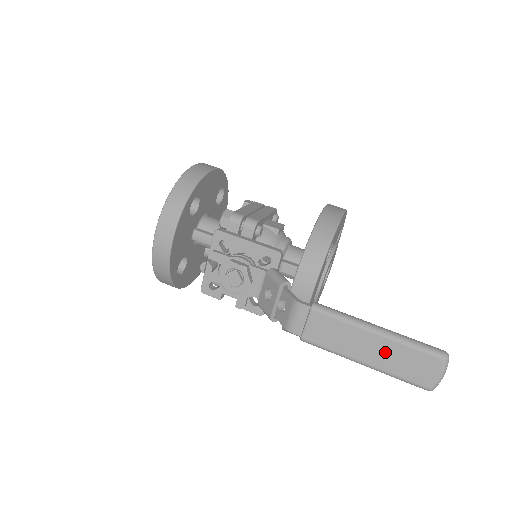
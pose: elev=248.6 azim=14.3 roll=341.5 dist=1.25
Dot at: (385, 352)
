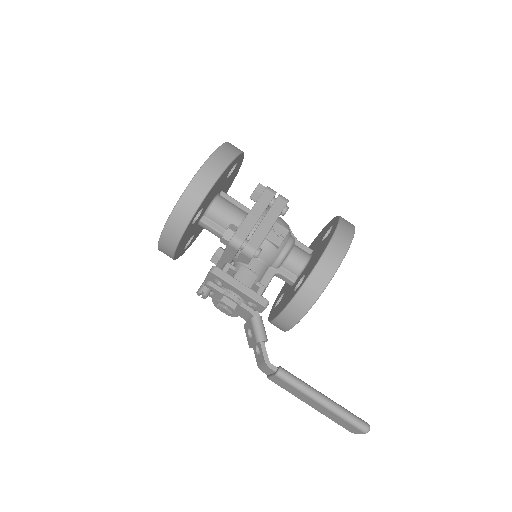
Dot at: (325, 411)
